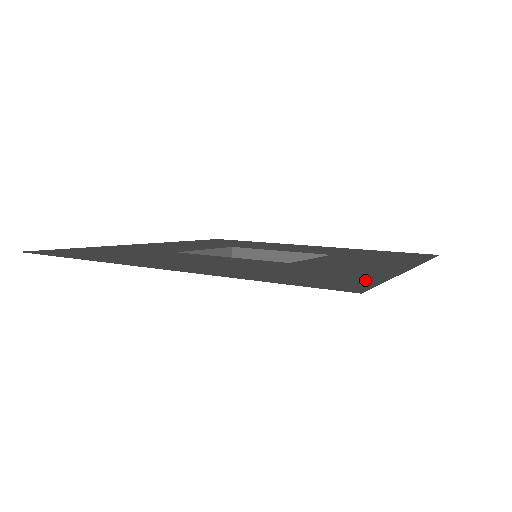
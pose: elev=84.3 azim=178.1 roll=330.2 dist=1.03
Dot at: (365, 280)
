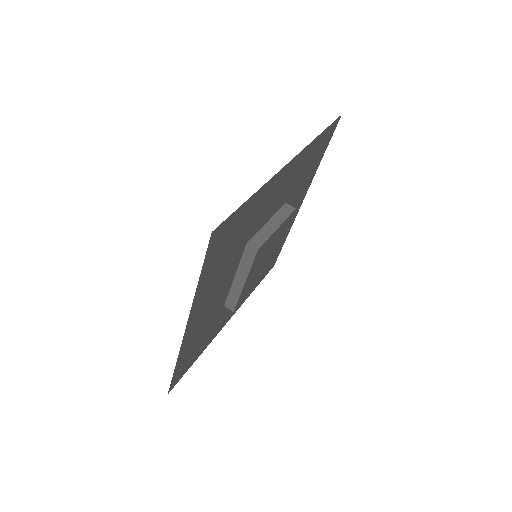
Dot at: (238, 215)
